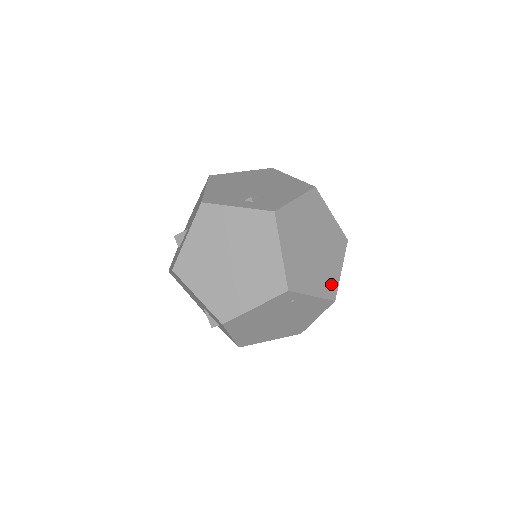
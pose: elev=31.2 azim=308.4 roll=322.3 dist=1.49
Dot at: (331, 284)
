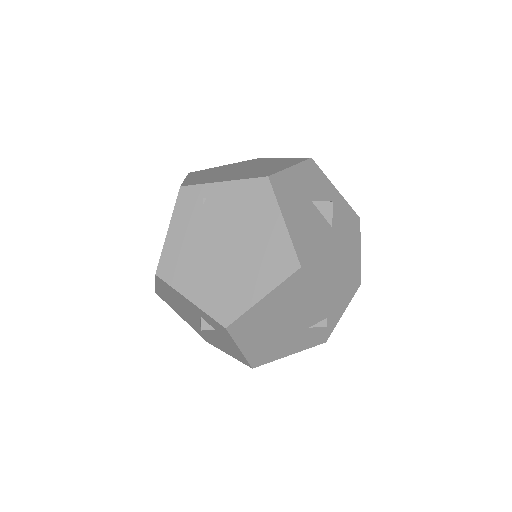
Dot at: (264, 174)
